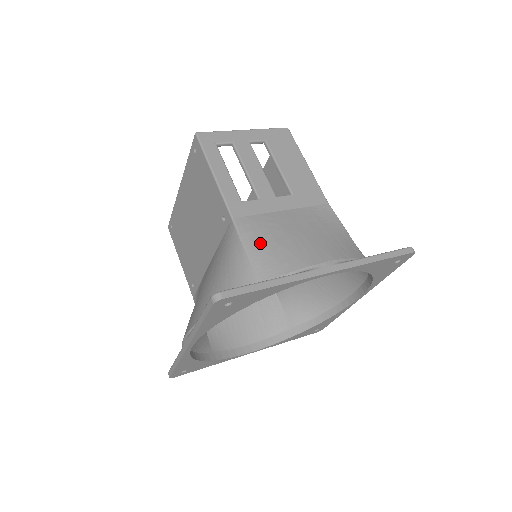
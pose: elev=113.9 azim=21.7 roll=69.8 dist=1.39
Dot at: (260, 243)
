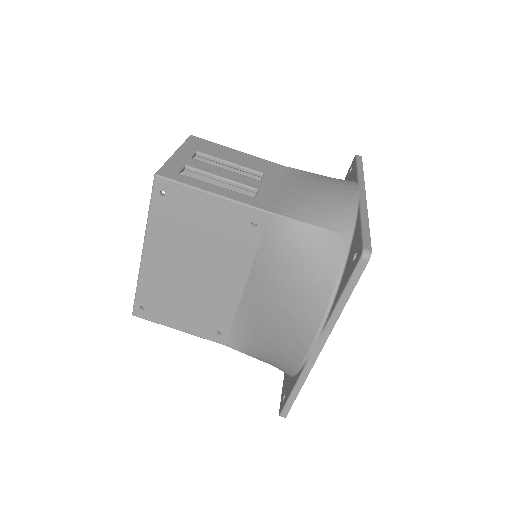
Dot at: (309, 212)
